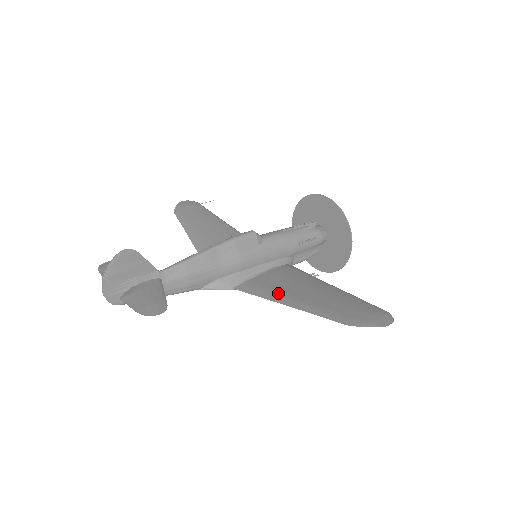
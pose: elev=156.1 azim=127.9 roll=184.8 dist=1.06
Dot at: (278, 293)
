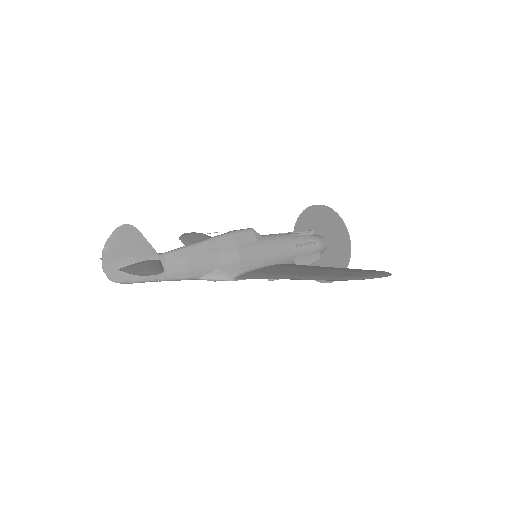
Dot at: (277, 274)
